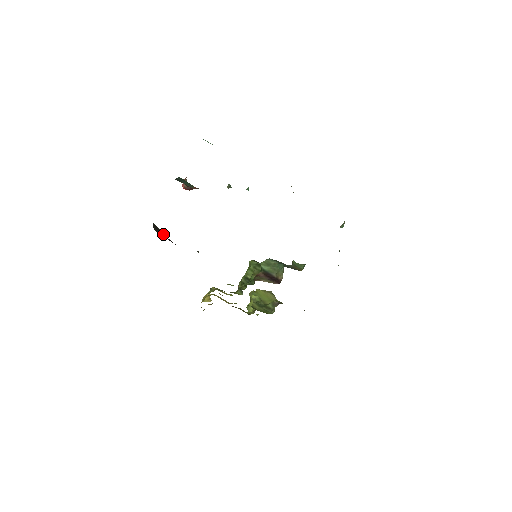
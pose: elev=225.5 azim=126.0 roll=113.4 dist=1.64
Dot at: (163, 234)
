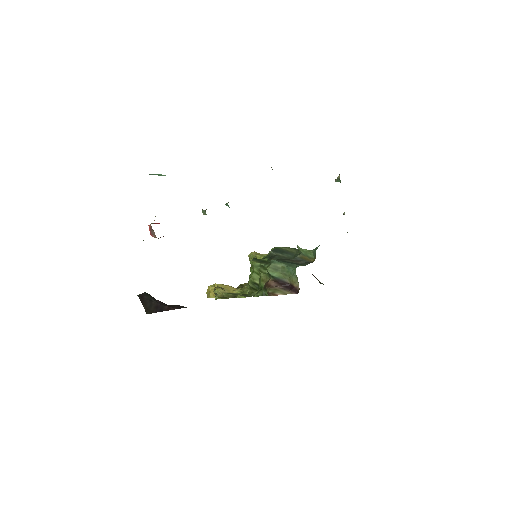
Dot at: (156, 304)
